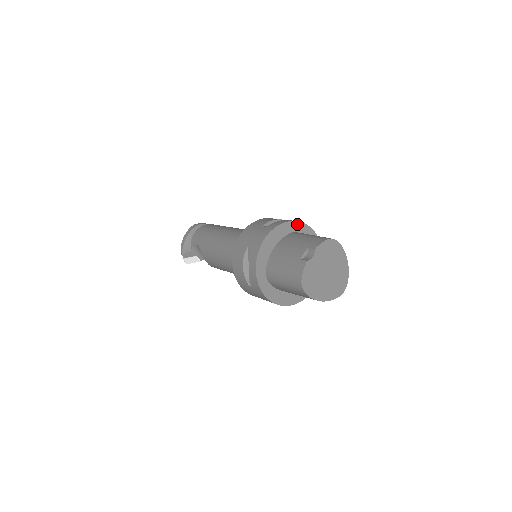
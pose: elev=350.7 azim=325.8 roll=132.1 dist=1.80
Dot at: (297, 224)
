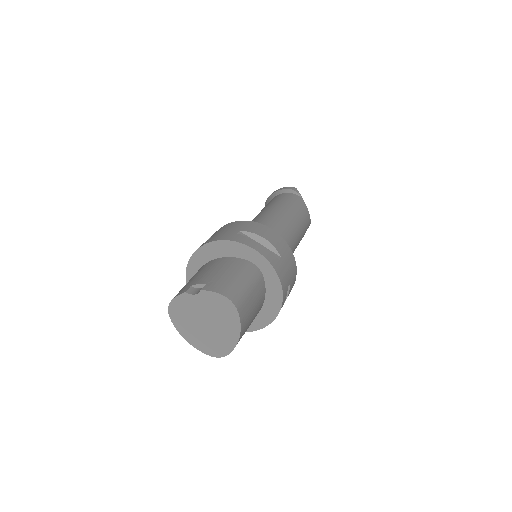
Dot at: (262, 259)
